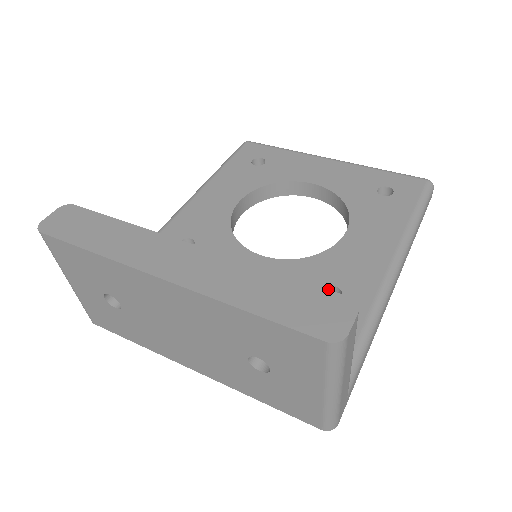
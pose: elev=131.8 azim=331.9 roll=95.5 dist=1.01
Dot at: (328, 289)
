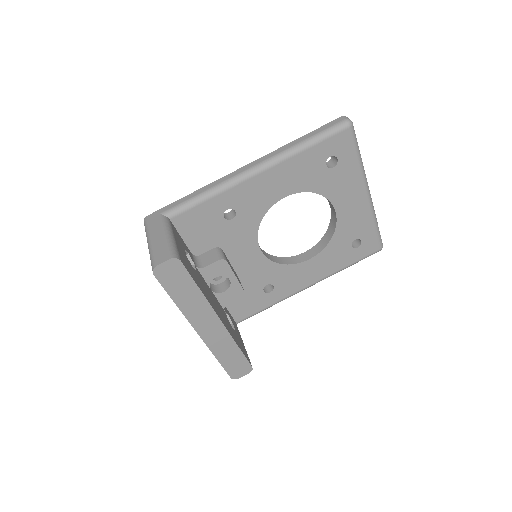
Dot at: (270, 283)
